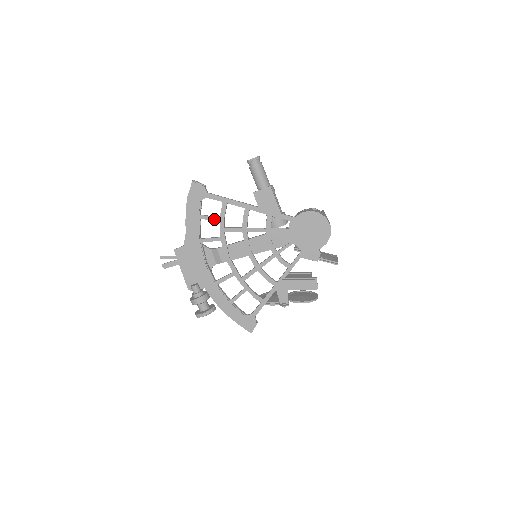
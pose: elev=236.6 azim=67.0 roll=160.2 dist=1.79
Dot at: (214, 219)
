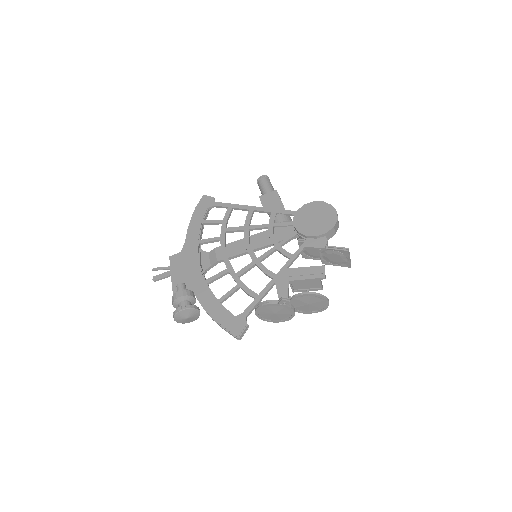
Dot at: (217, 222)
